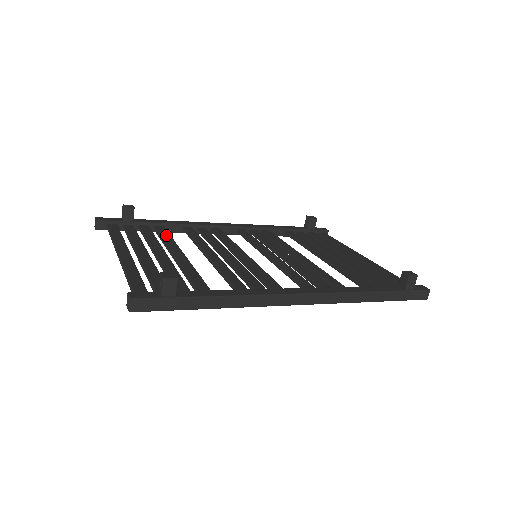
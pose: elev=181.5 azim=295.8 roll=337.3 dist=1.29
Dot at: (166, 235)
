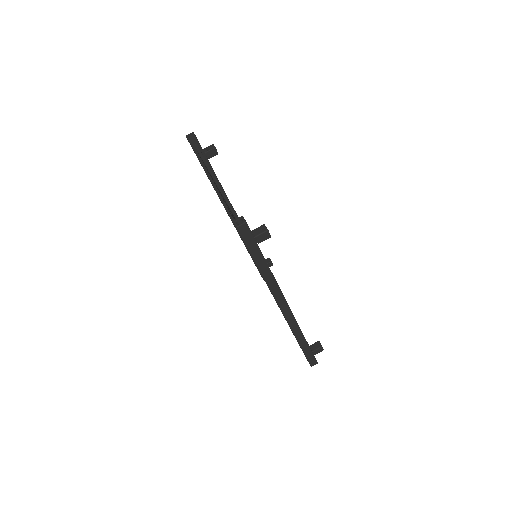
Dot at: occluded
